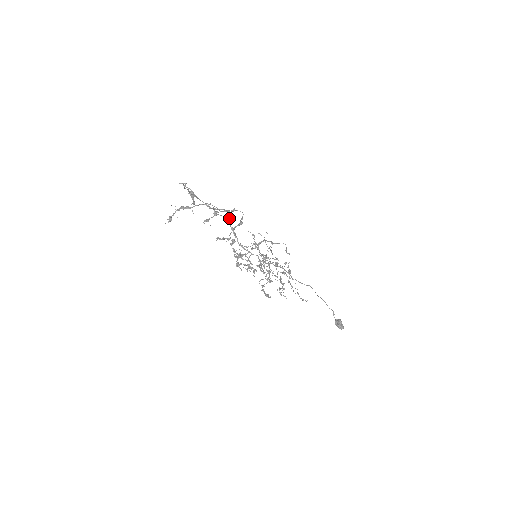
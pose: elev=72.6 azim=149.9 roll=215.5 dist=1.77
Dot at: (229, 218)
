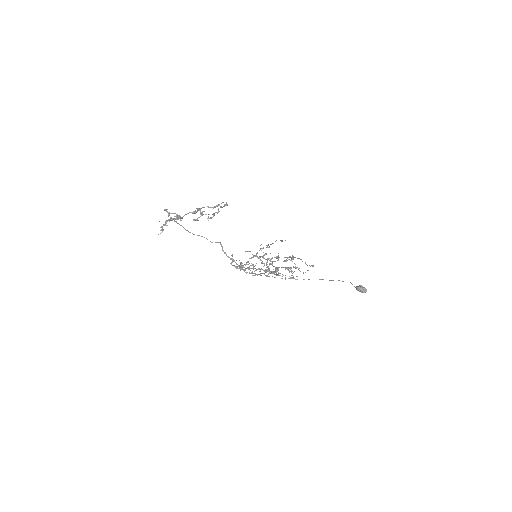
Dot at: (222, 249)
